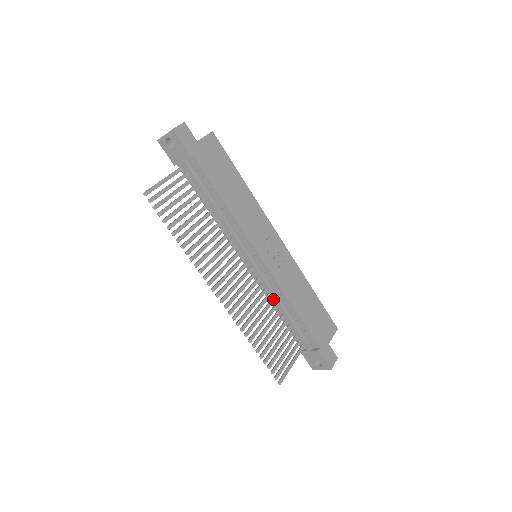
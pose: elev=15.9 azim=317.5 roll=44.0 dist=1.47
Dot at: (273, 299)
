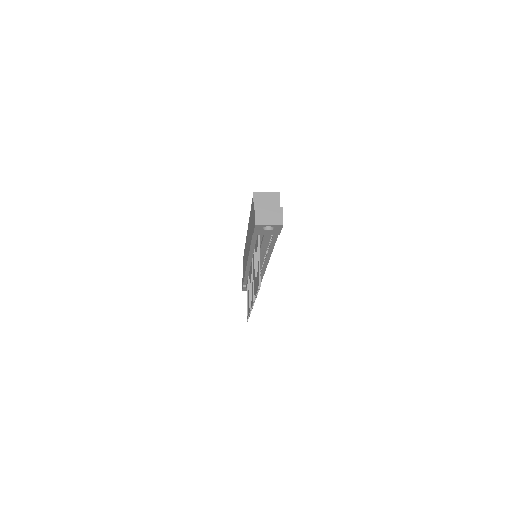
Dot at: occluded
